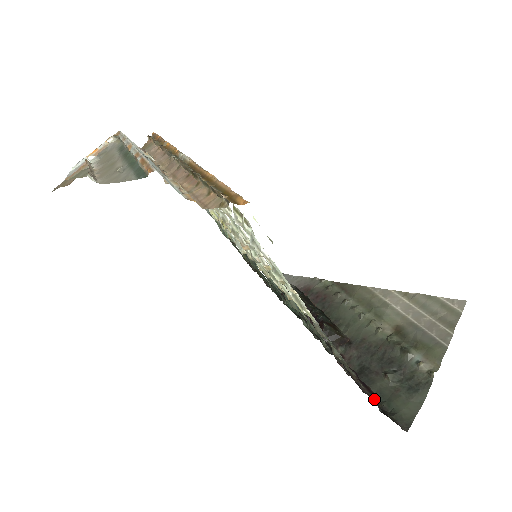
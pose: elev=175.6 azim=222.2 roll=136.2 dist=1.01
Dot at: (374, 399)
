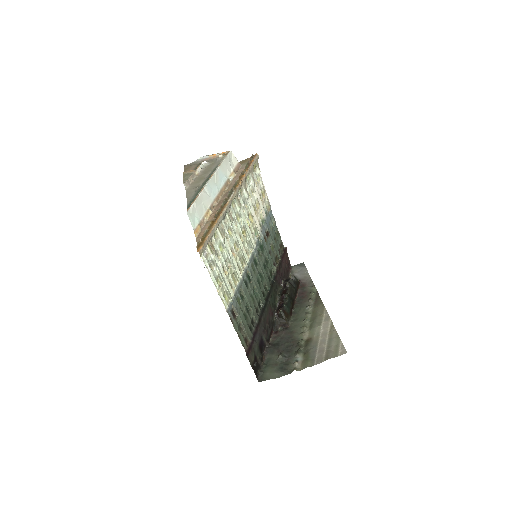
Dot at: (264, 360)
